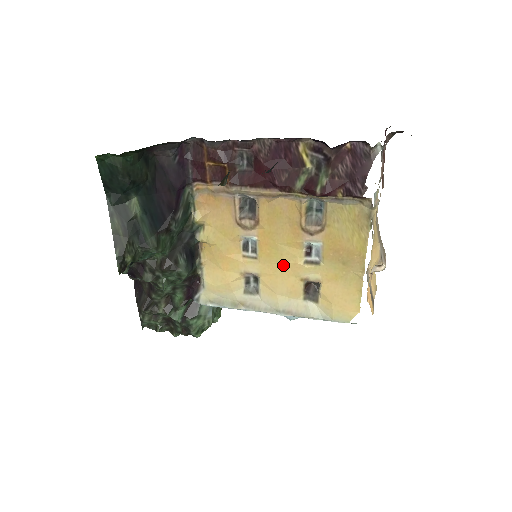
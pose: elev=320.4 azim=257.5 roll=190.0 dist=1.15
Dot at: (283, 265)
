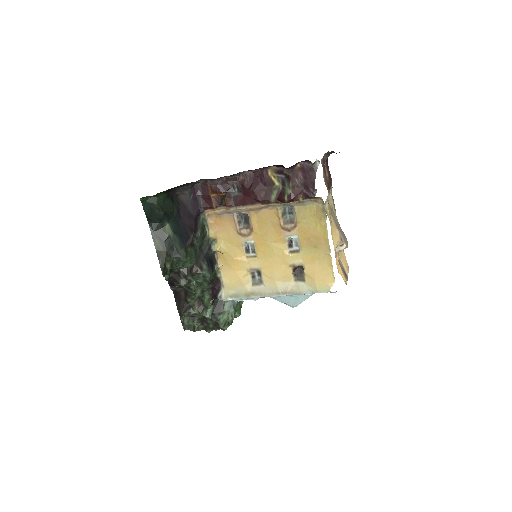
Dot at: (275, 258)
